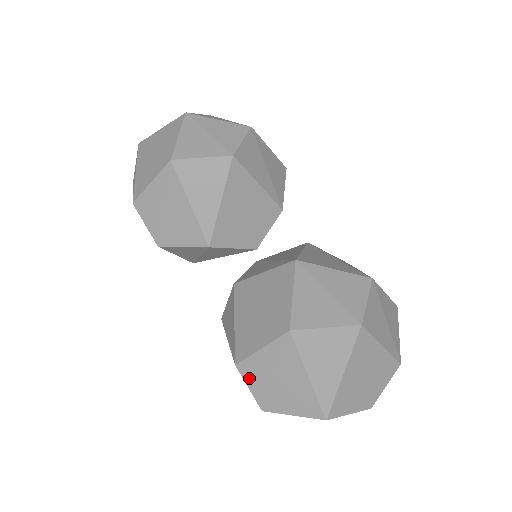
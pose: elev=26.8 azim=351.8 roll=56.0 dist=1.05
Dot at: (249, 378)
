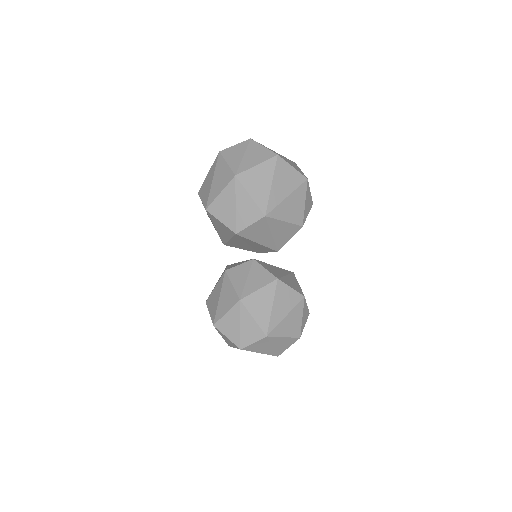
Dot at: occluded
